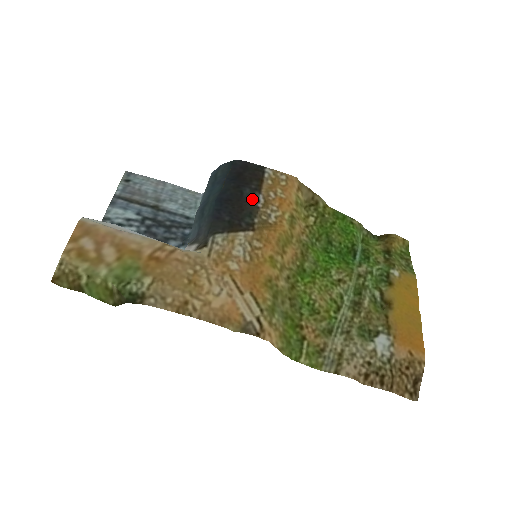
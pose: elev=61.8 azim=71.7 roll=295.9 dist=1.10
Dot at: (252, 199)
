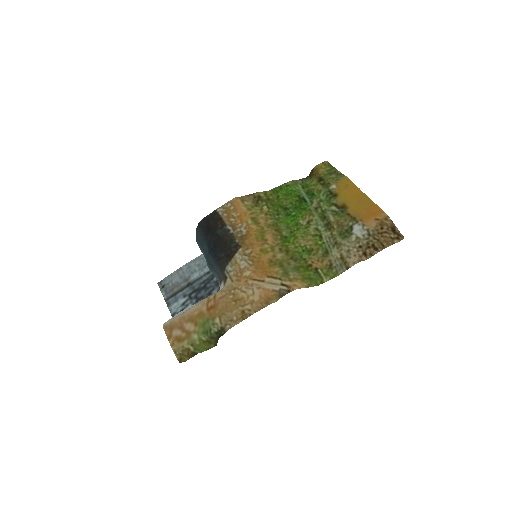
Dot at: (225, 233)
